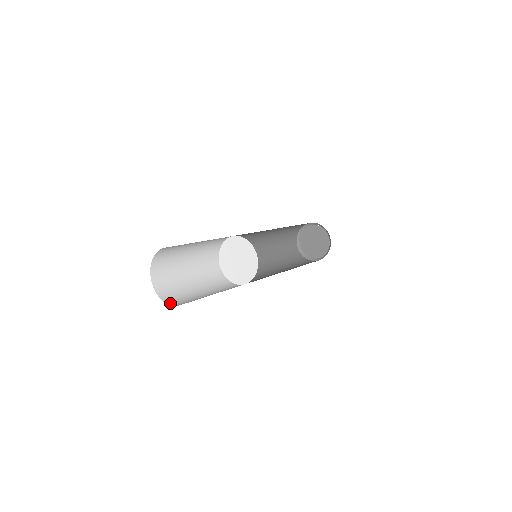
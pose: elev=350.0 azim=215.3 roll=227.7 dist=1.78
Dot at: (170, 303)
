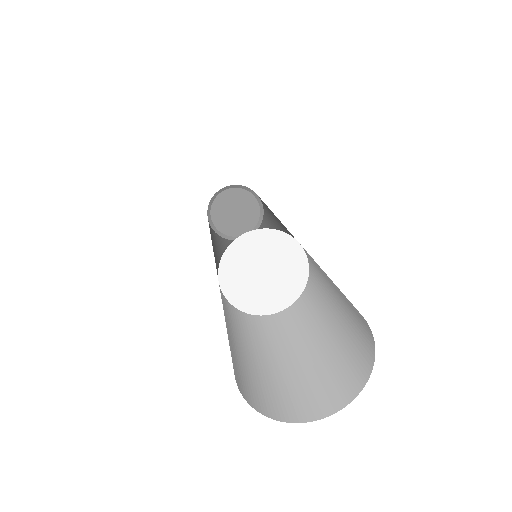
Dot at: (348, 396)
